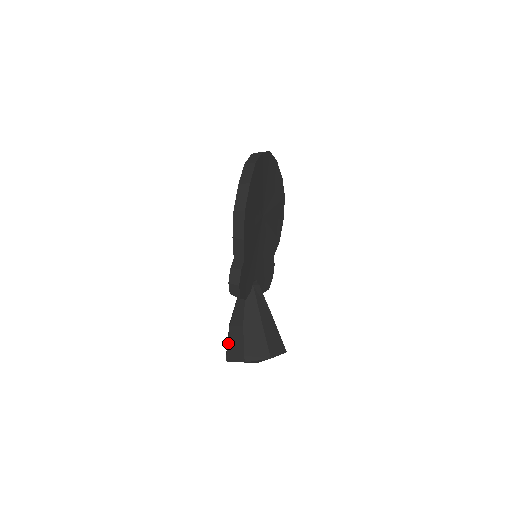
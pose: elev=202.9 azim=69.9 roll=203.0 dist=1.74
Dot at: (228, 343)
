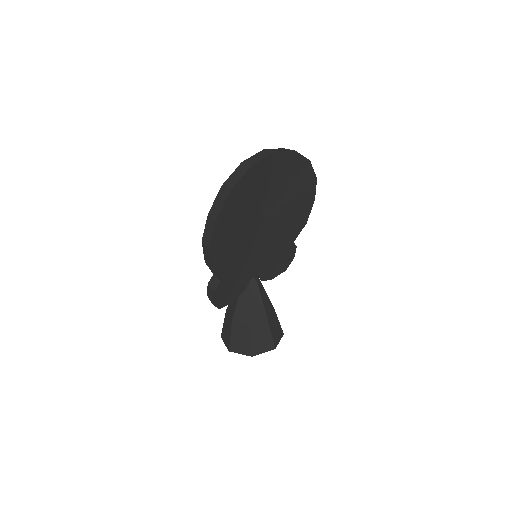
Dot at: (223, 324)
